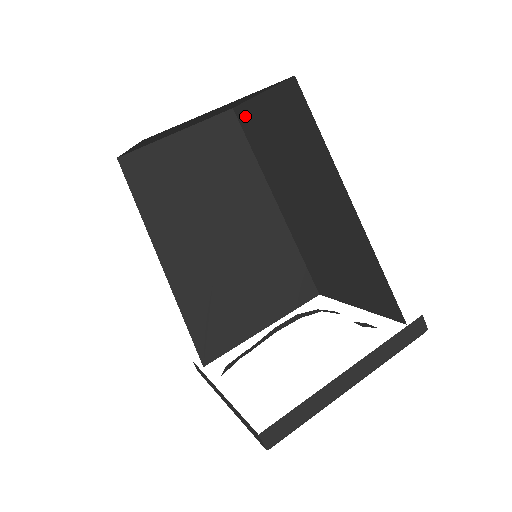
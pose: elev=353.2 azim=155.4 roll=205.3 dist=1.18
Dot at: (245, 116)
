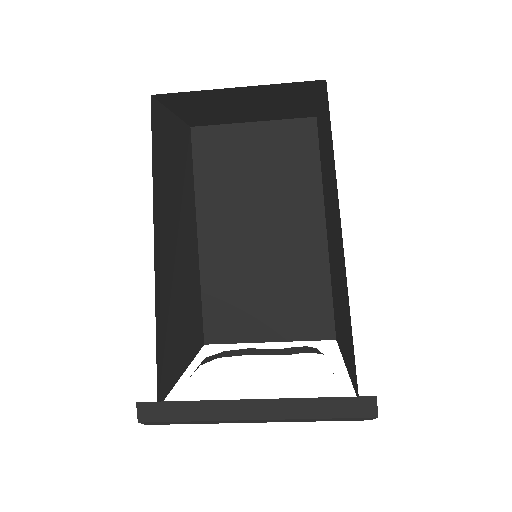
Dot at: (209, 138)
